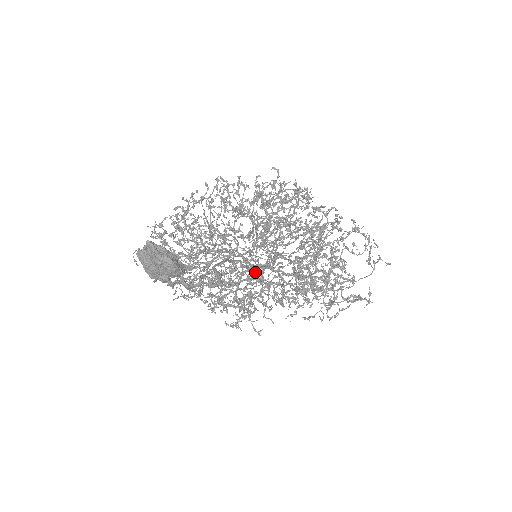
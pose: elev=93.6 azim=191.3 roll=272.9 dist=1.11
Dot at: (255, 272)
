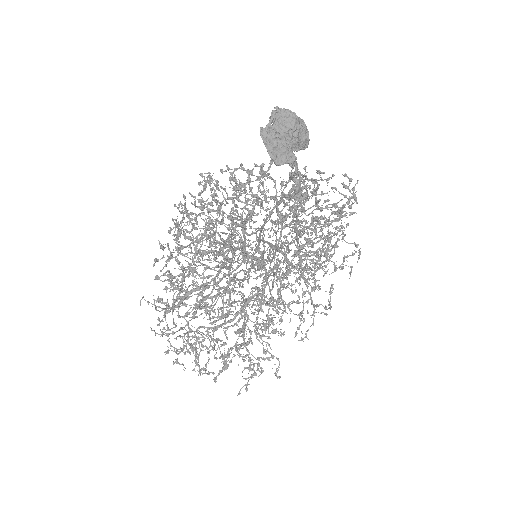
Dot at: (273, 257)
